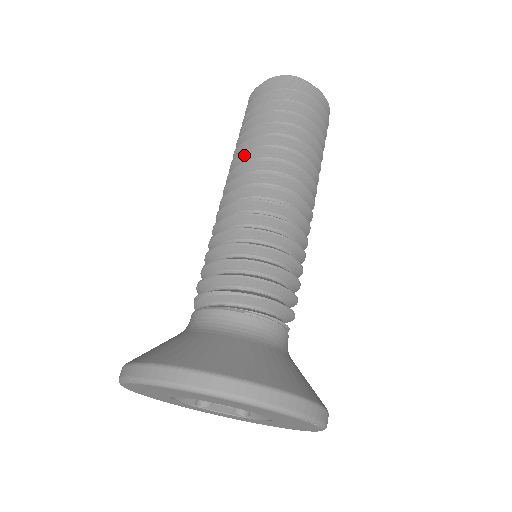
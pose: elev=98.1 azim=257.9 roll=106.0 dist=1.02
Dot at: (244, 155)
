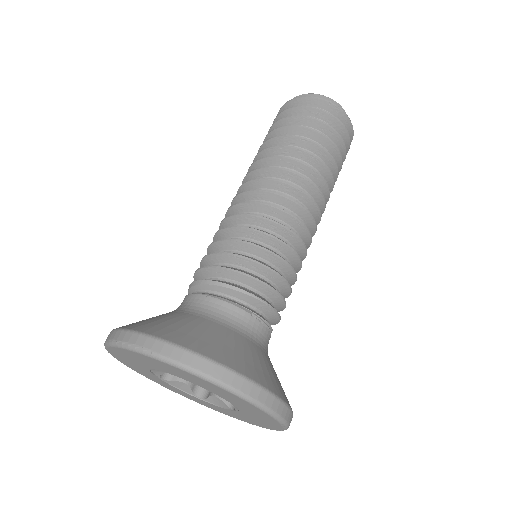
Dot at: (279, 160)
